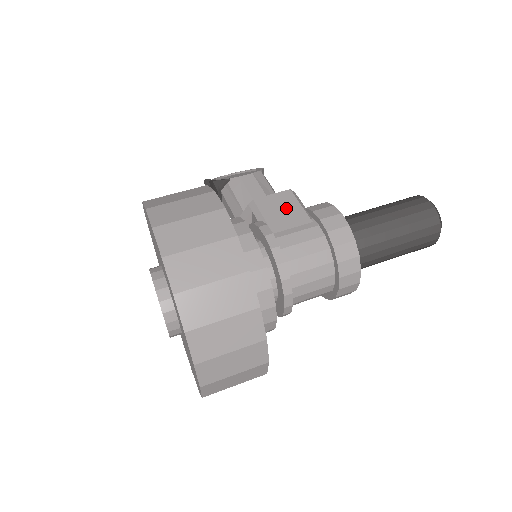
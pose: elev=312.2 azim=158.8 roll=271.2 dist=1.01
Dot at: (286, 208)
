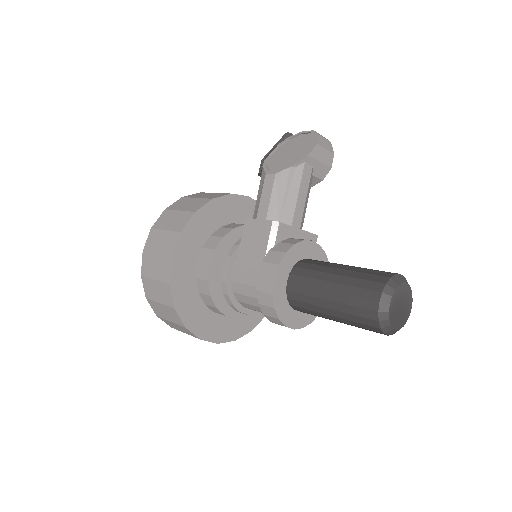
Dot at: (257, 242)
